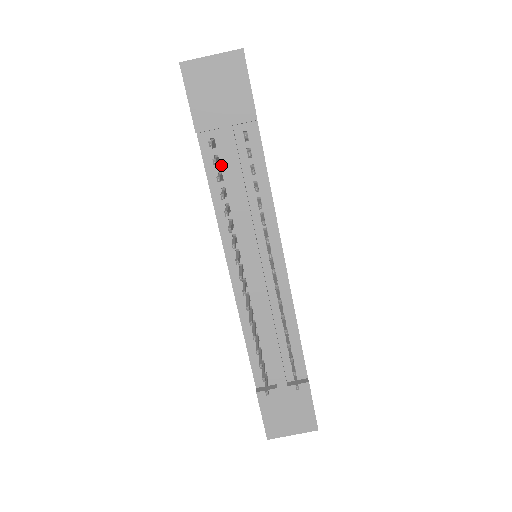
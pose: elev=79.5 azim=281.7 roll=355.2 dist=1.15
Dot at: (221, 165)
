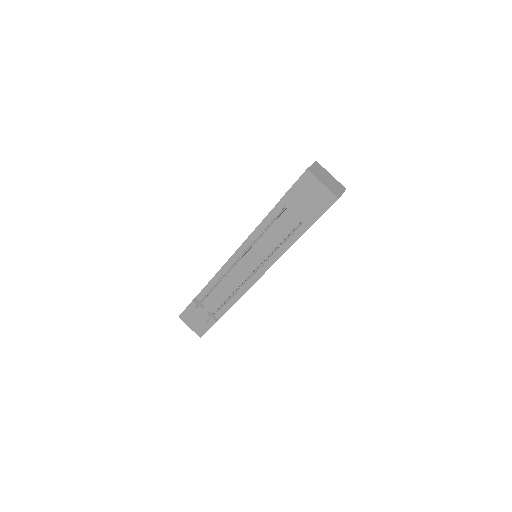
Dot at: (277, 220)
